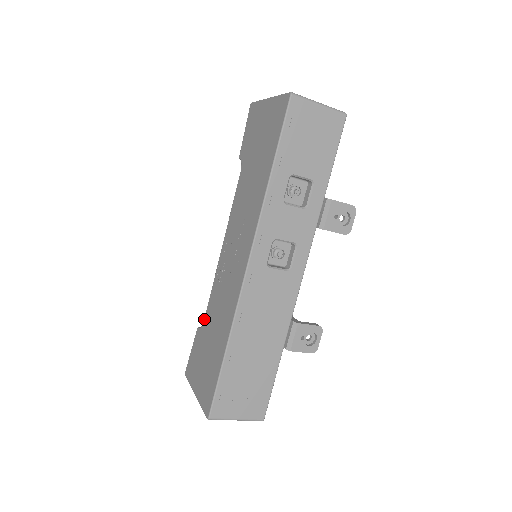
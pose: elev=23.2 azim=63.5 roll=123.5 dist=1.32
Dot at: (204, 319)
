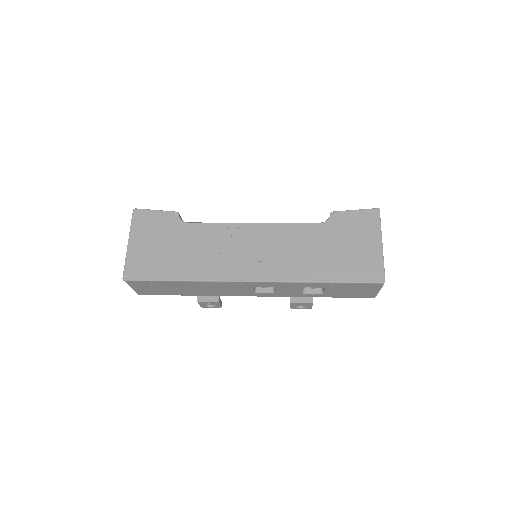
Dot at: (189, 223)
